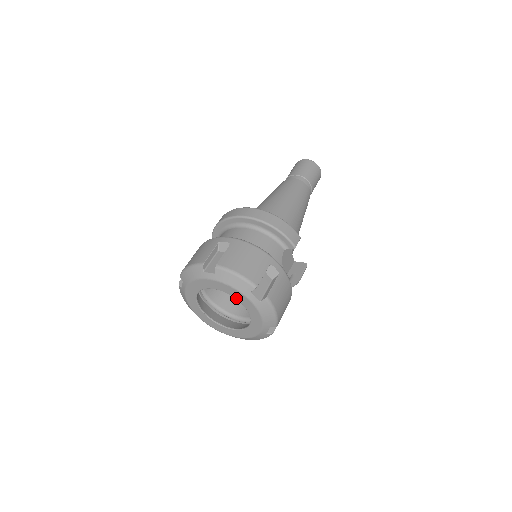
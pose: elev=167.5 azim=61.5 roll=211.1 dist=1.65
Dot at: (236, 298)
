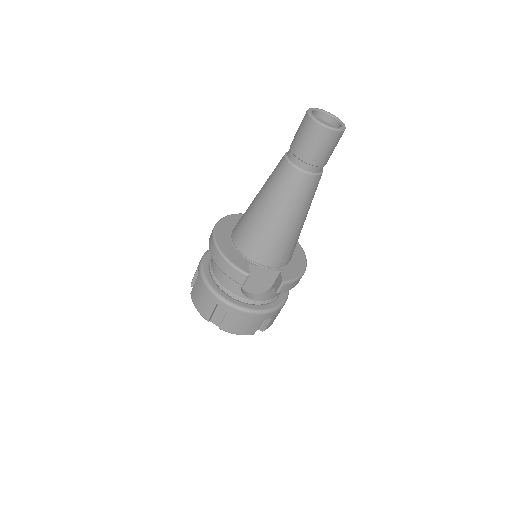
Dot at: occluded
